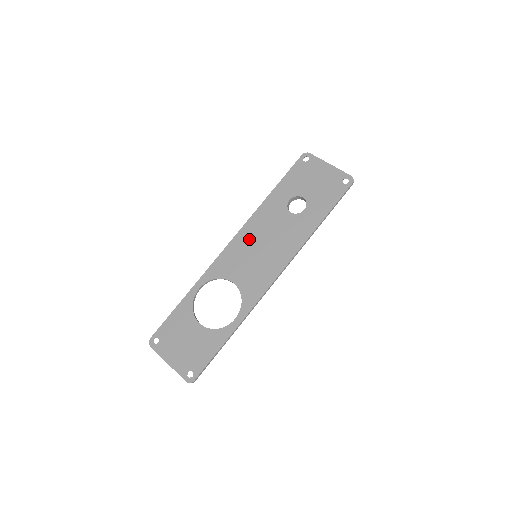
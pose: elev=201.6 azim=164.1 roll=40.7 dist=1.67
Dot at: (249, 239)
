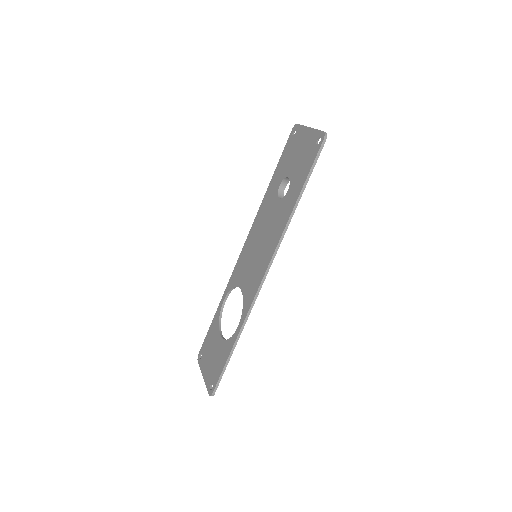
Dot at: (253, 240)
